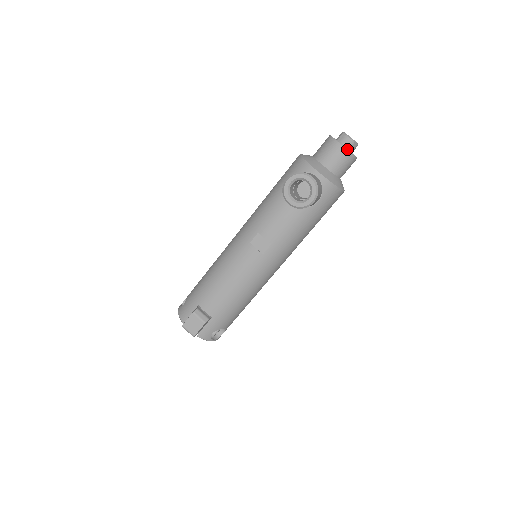
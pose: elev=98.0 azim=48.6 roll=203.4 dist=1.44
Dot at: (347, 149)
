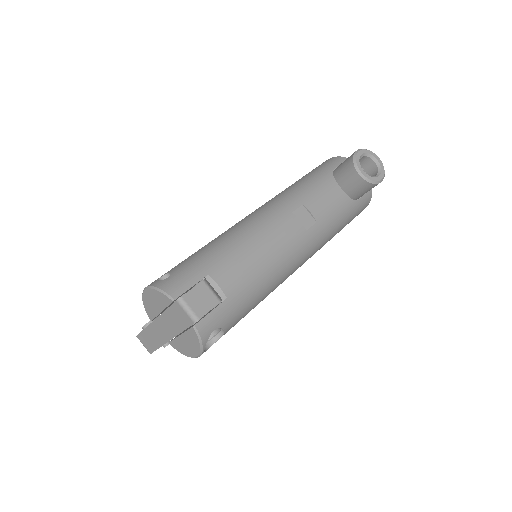
Dot at: occluded
